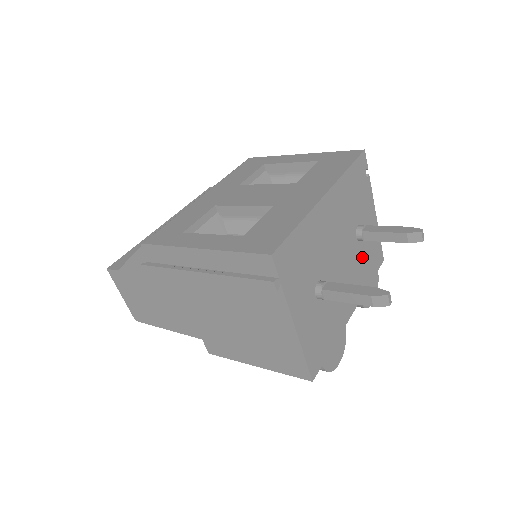
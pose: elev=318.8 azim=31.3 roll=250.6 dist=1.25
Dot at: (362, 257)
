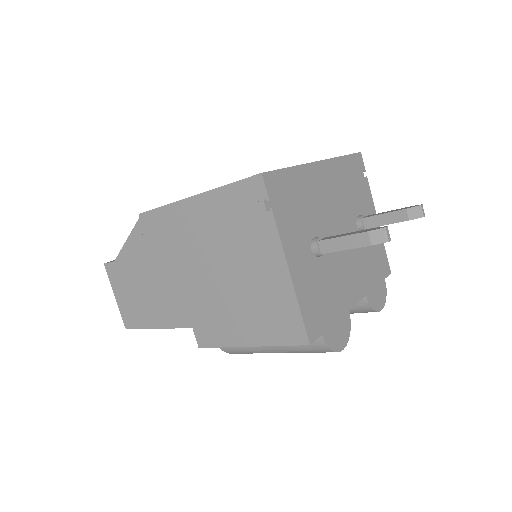
Dot at: (365, 251)
